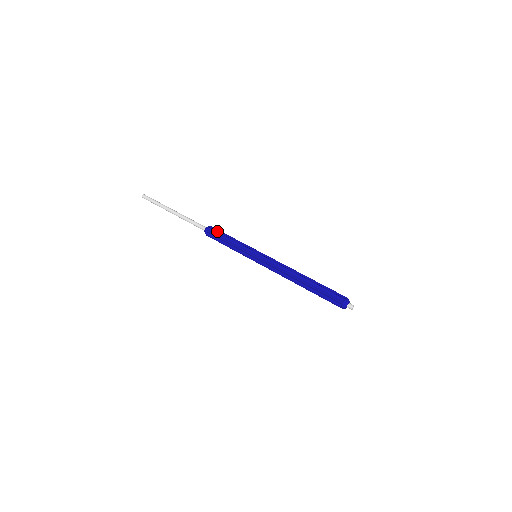
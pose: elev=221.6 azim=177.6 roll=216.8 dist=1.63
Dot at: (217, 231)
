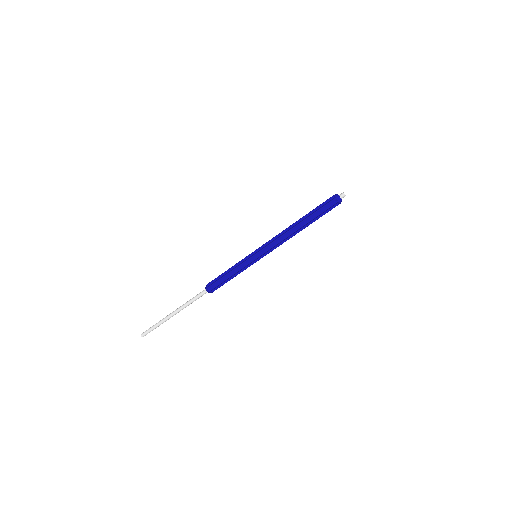
Dot at: (215, 279)
